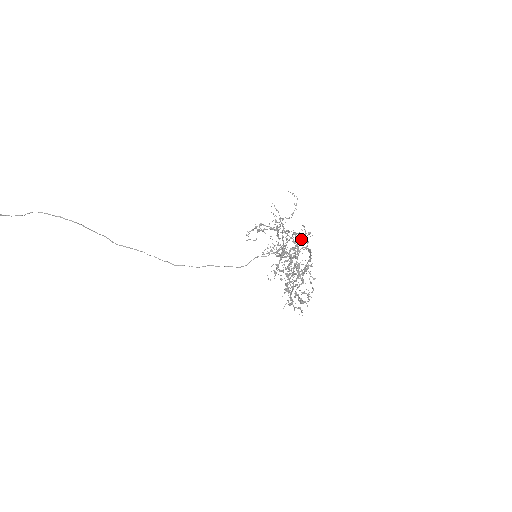
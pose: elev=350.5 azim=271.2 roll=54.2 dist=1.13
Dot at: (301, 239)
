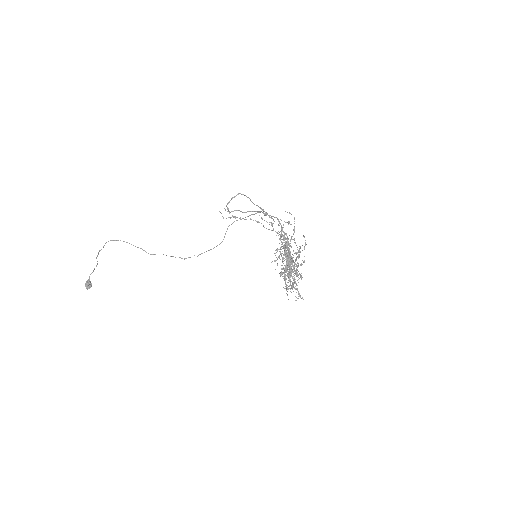
Dot at: (281, 226)
